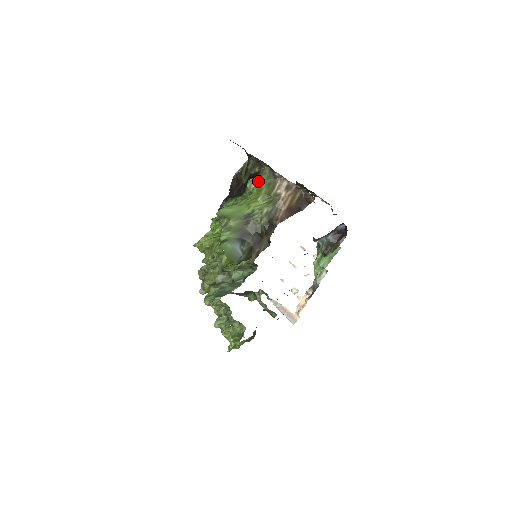
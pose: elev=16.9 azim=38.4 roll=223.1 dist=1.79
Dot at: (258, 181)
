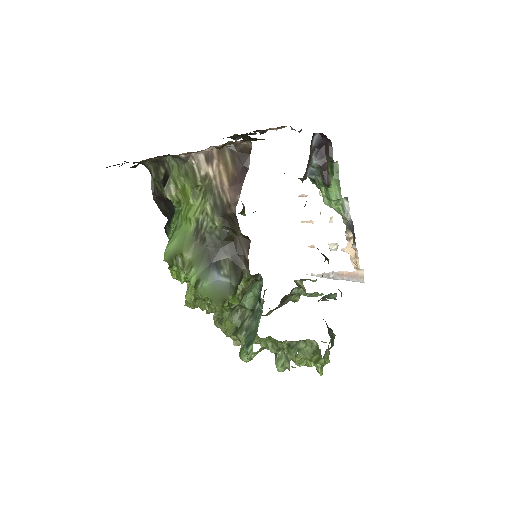
Dot at: (173, 182)
